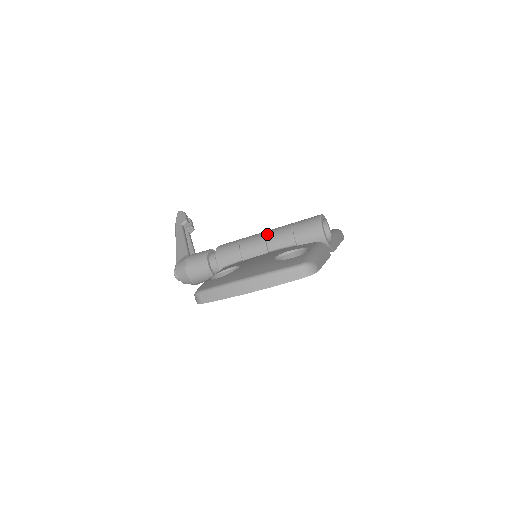
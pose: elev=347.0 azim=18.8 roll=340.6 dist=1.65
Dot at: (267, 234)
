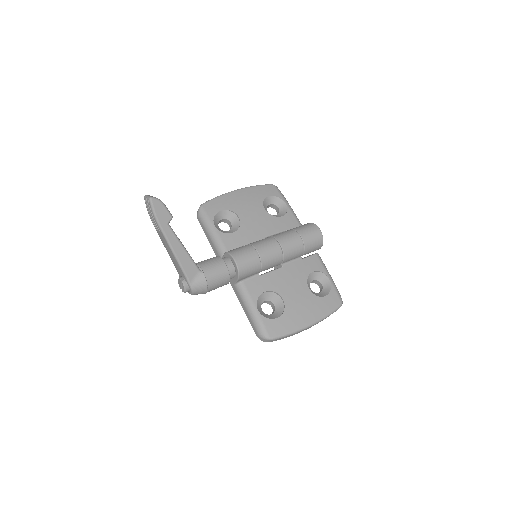
Dot at: (284, 252)
